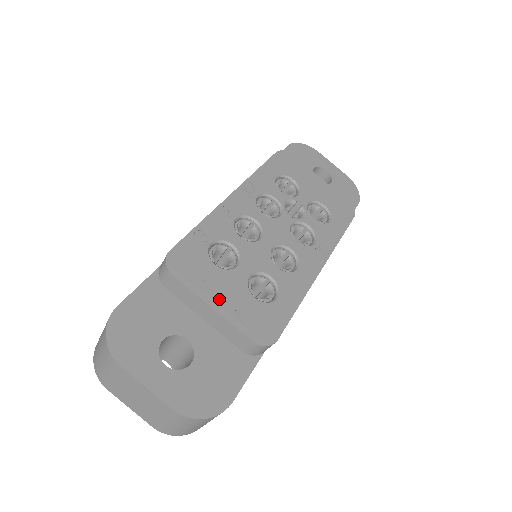
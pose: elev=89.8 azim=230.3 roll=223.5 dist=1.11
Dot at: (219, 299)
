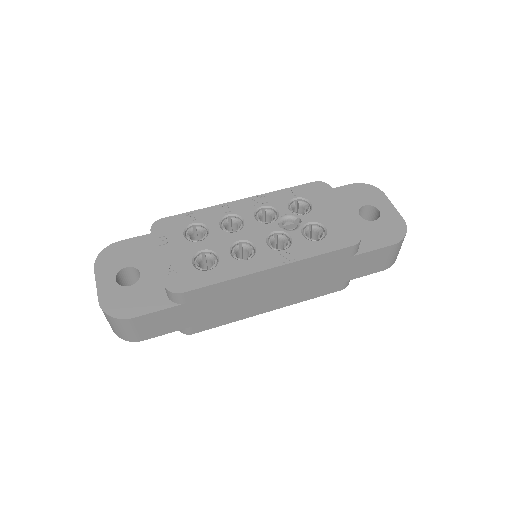
Dot at: (166, 254)
